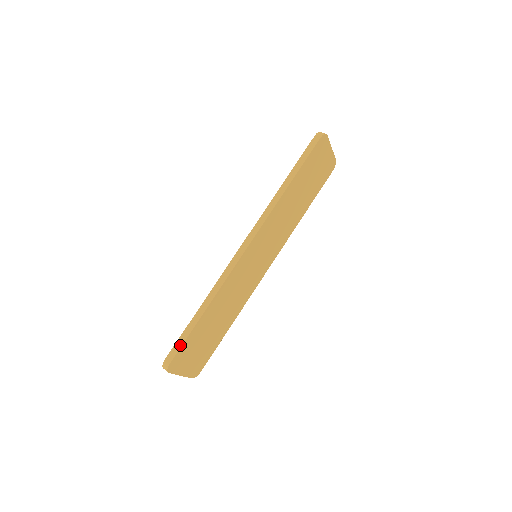
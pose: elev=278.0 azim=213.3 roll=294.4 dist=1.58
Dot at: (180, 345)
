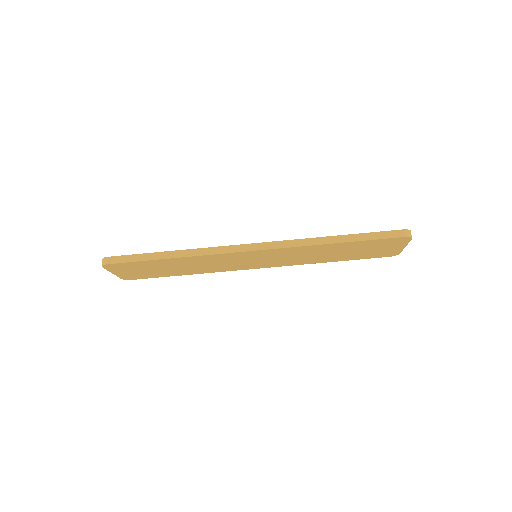
Dot at: (129, 260)
